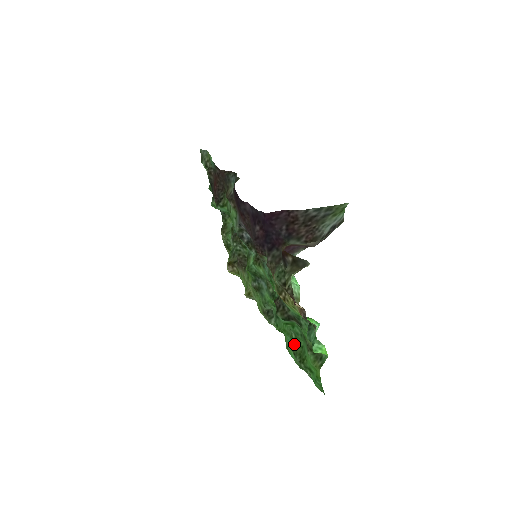
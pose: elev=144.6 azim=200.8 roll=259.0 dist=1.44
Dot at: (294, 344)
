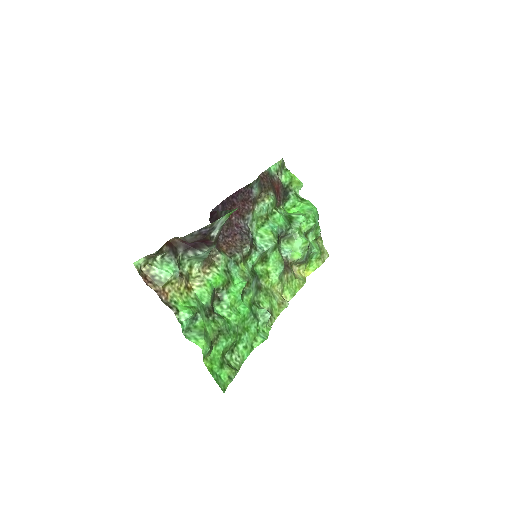
Dot at: (236, 341)
